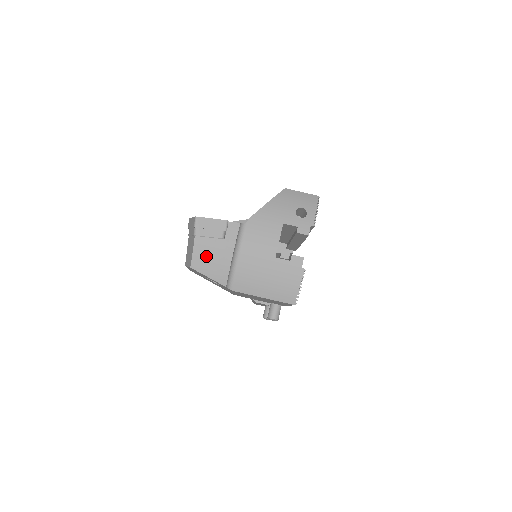
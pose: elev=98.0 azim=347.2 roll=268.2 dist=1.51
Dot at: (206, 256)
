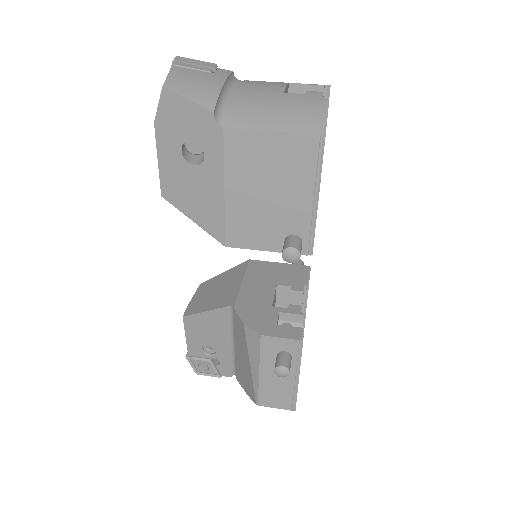
Dot at: (186, 80)
